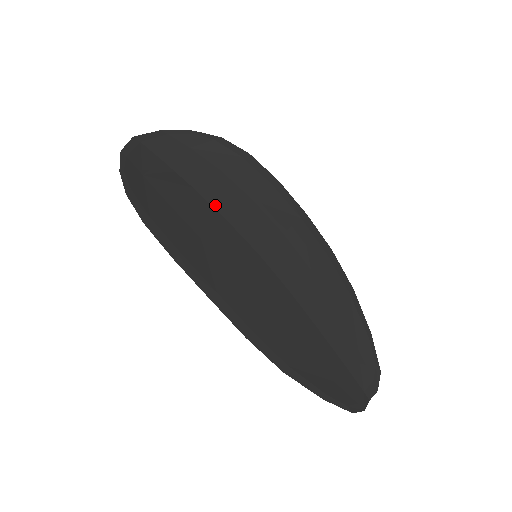
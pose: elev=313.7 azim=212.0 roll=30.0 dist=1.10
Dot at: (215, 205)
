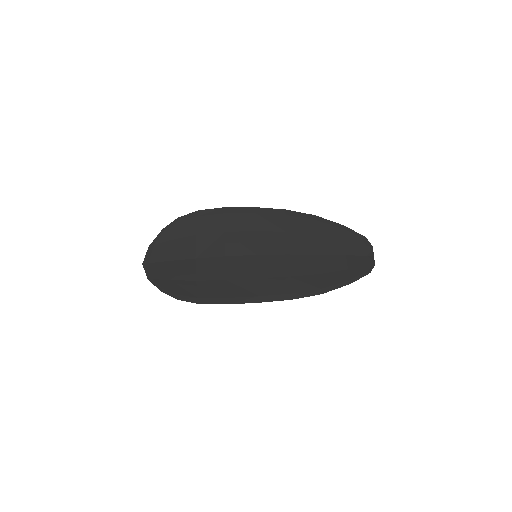
Dot at: (213, 255)
